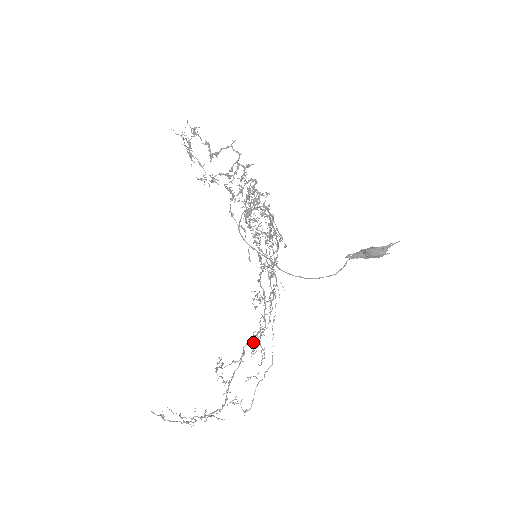
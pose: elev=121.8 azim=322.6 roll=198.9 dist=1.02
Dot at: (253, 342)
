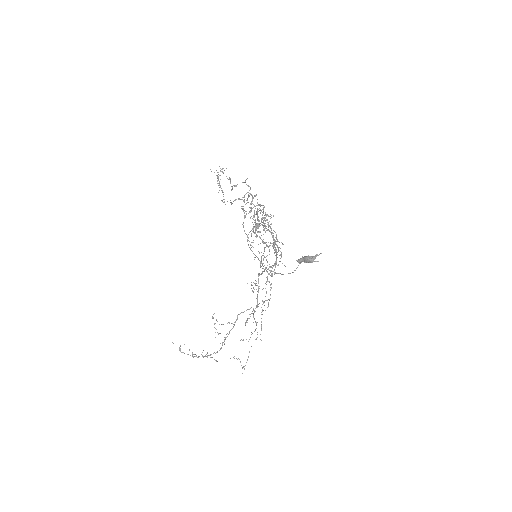
Dot at: occluded
